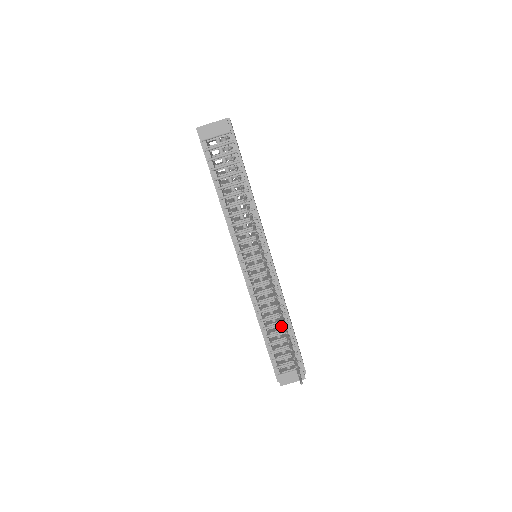
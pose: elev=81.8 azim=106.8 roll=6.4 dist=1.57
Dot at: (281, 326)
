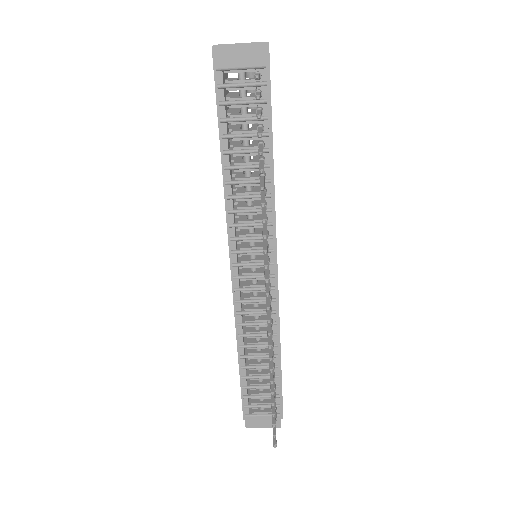
Dot at: occluded
